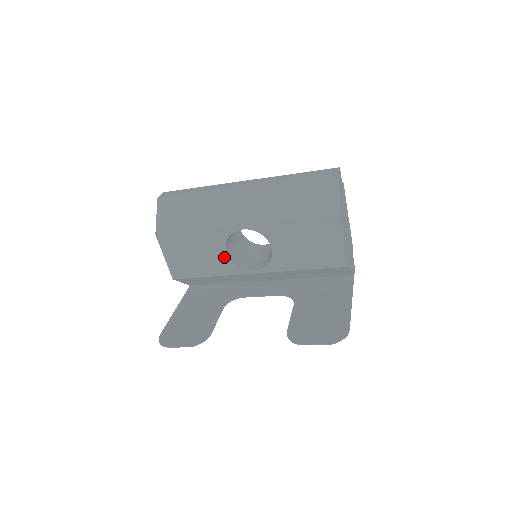
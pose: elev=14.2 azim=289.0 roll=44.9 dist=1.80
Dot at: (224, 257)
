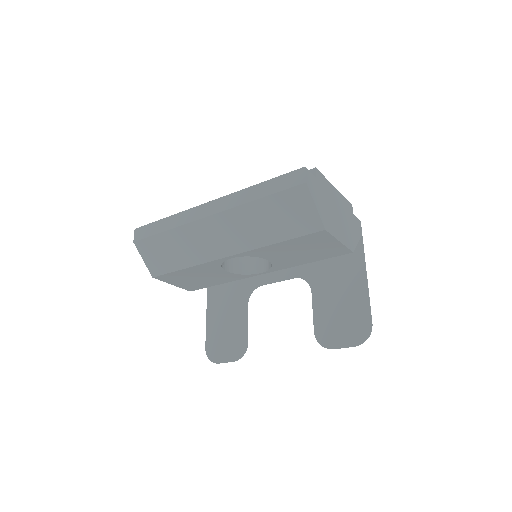
Dot at: (226, 273)
